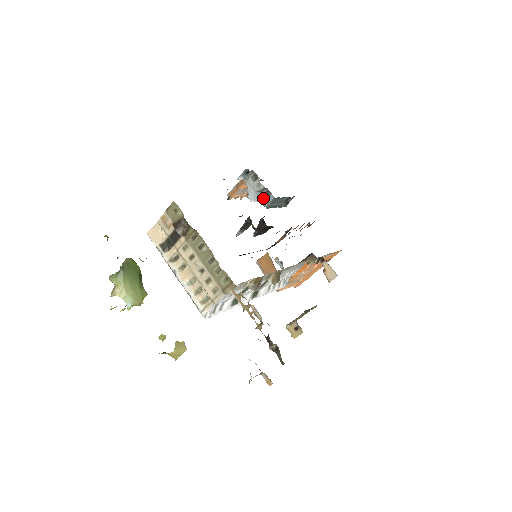
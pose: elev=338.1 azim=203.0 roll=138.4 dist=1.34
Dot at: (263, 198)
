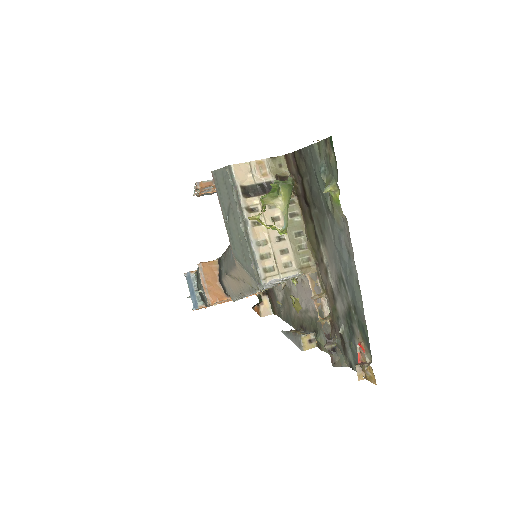
Dot at: occluded
